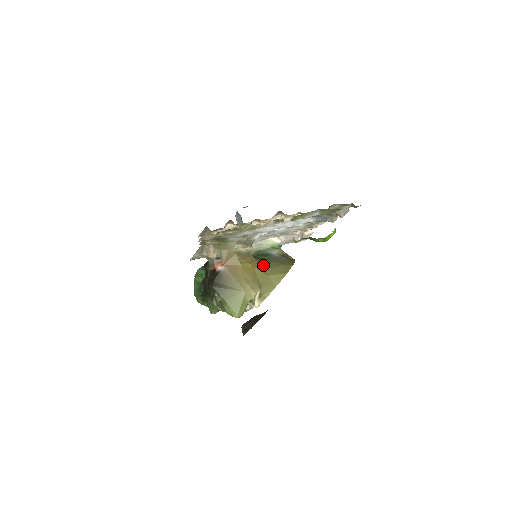
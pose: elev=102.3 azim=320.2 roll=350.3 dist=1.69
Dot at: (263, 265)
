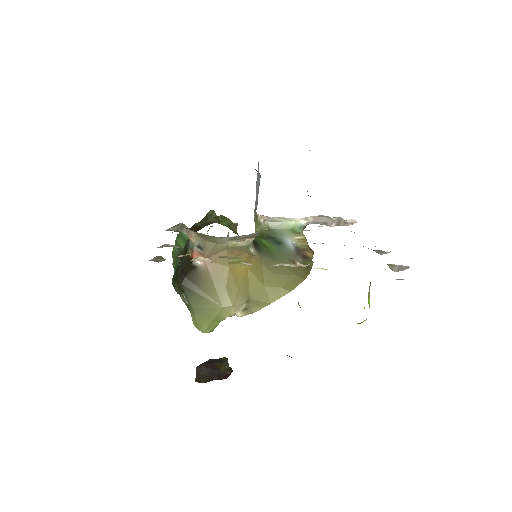
Dot at: (264, 266)
